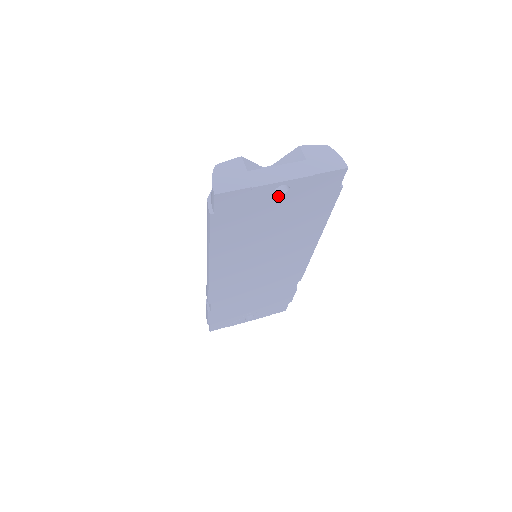
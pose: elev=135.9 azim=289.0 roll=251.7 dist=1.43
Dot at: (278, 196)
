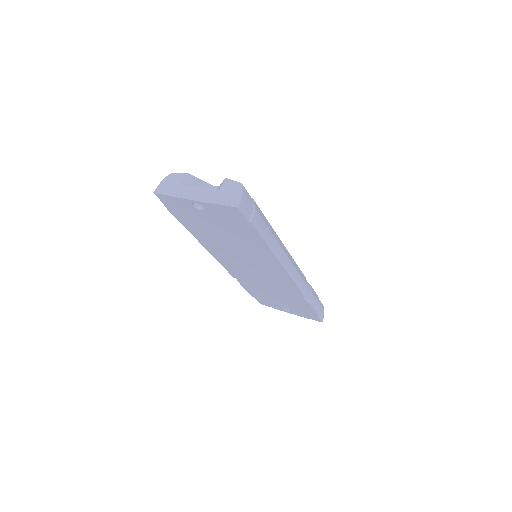
Dot at: (200, 210)
